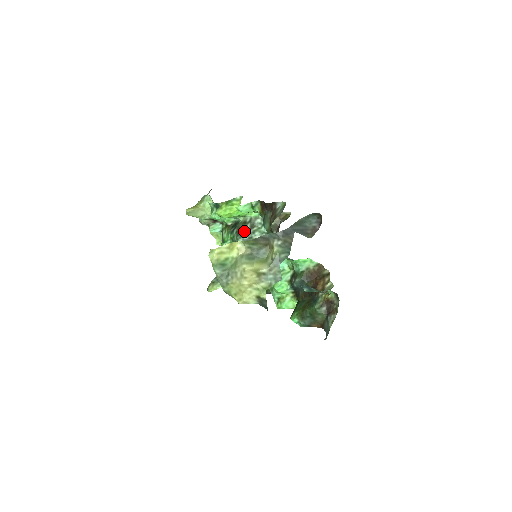
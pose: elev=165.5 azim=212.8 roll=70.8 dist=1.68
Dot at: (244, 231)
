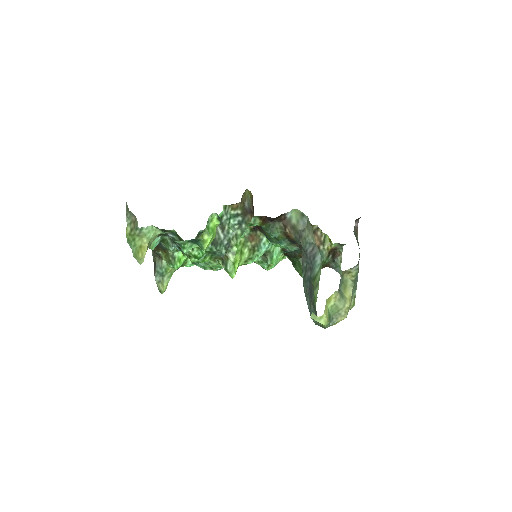
Dot at: (219, 238)
